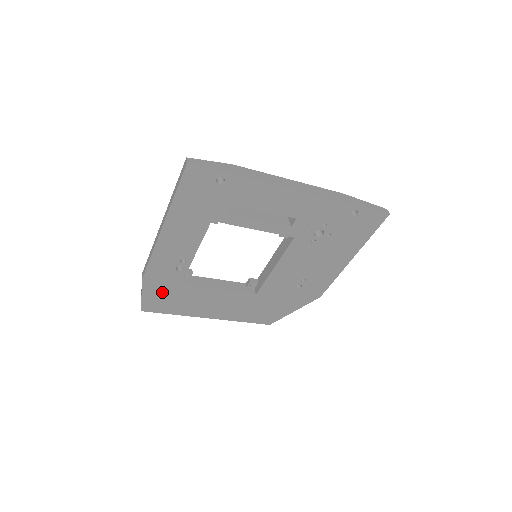
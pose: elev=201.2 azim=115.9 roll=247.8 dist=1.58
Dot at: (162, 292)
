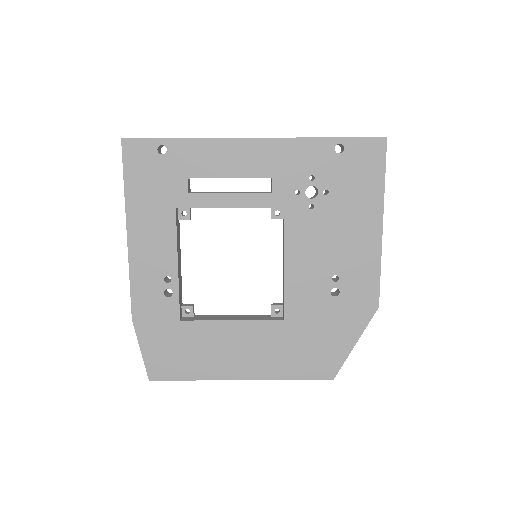
Dot at: (163, 340)
